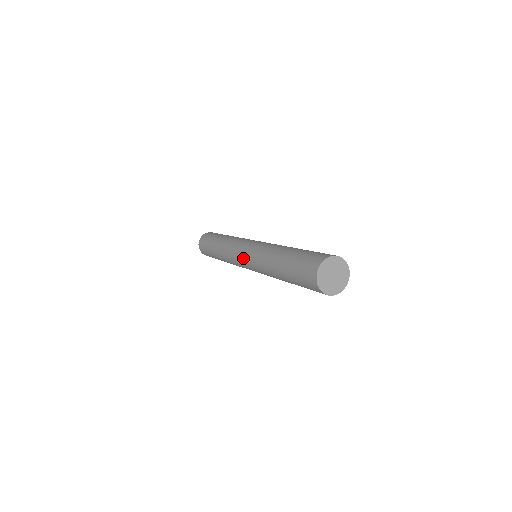
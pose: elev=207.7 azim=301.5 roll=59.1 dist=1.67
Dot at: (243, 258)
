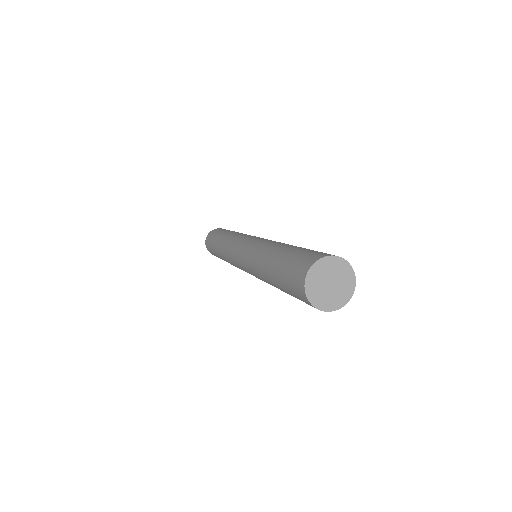
Dot at: (247, 240)
